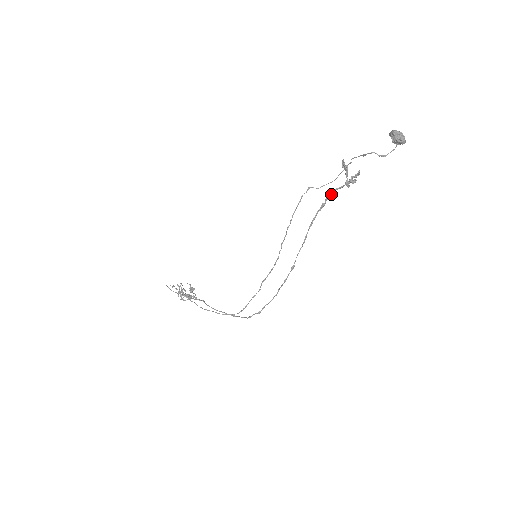
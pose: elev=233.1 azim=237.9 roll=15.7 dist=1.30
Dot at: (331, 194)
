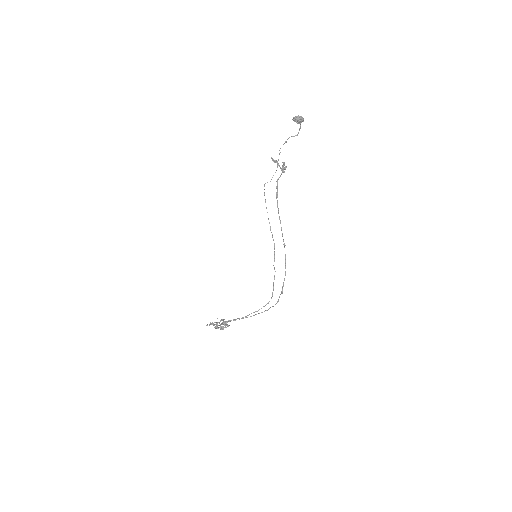
Dot at: (277, 183)
